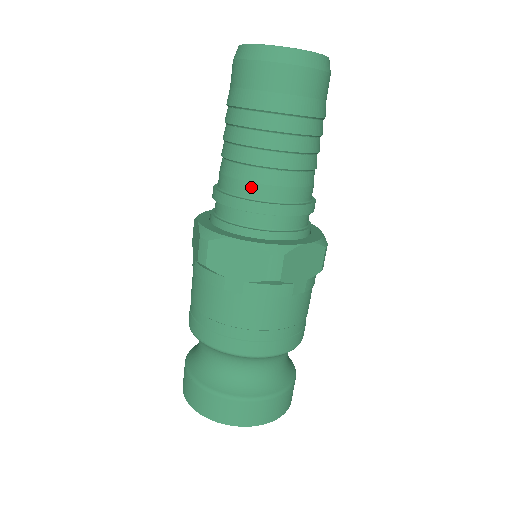
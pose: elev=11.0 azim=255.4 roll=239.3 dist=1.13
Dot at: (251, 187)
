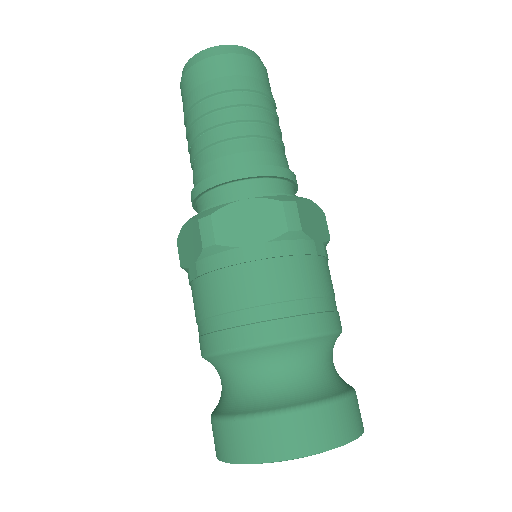
Dot at: (237, 158)
